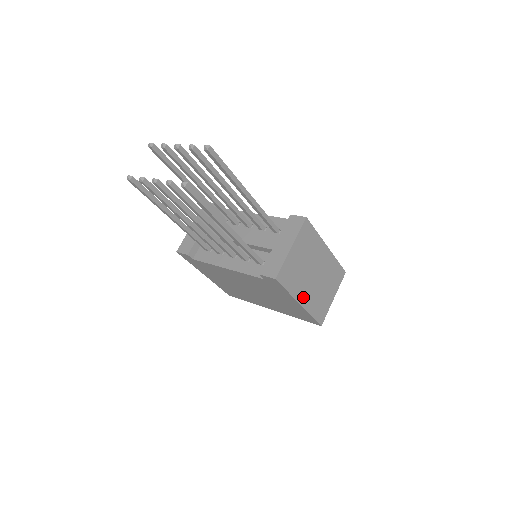
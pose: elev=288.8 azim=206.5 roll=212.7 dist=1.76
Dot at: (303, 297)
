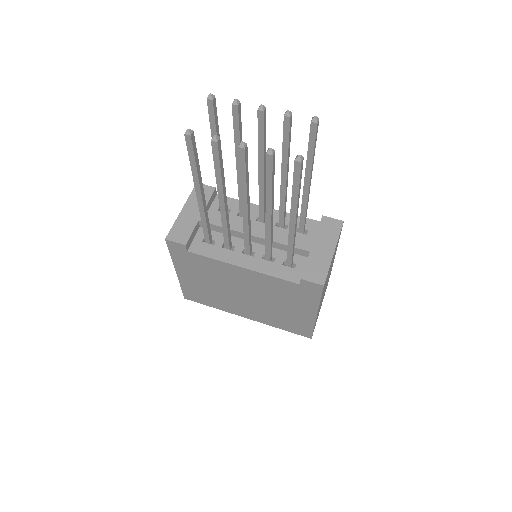
Dot at: (319, 307)
